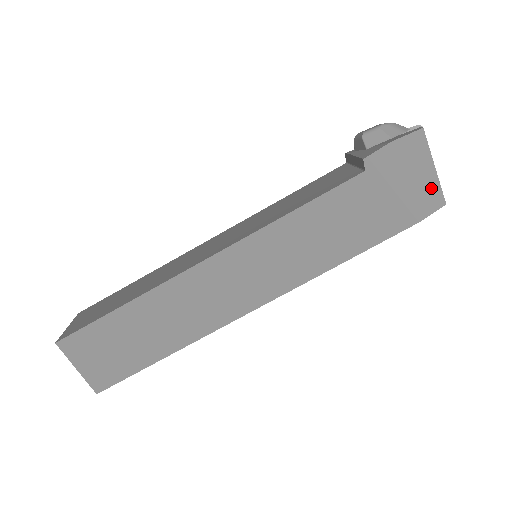
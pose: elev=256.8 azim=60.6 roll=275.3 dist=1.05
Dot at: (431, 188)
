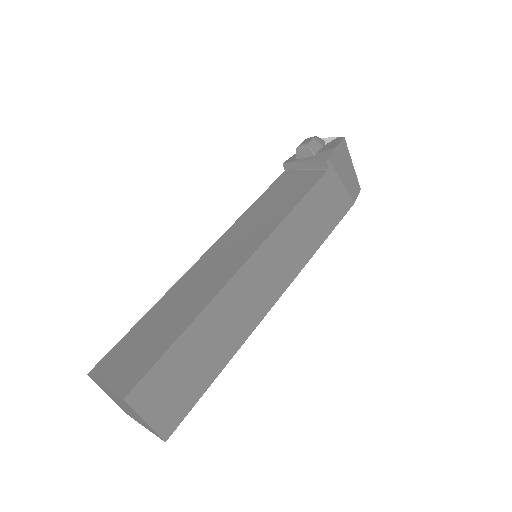
Dot at: (354, 179)
